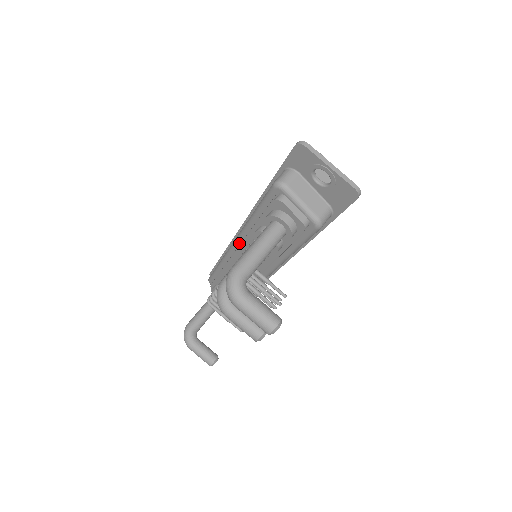
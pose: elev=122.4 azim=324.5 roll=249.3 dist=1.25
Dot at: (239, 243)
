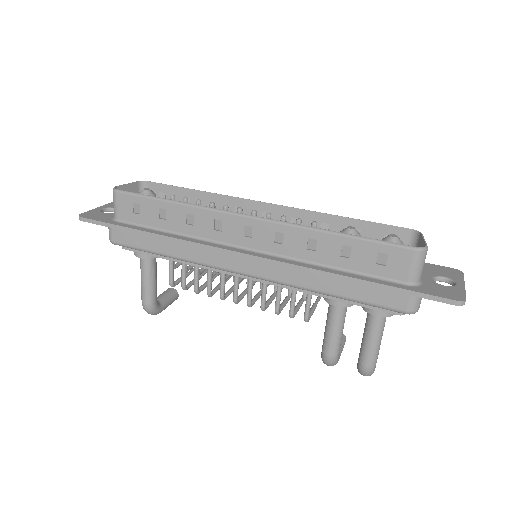
Dot at: (264, 279)
